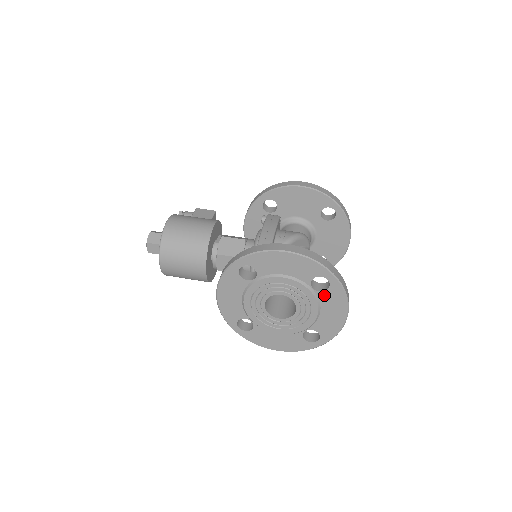
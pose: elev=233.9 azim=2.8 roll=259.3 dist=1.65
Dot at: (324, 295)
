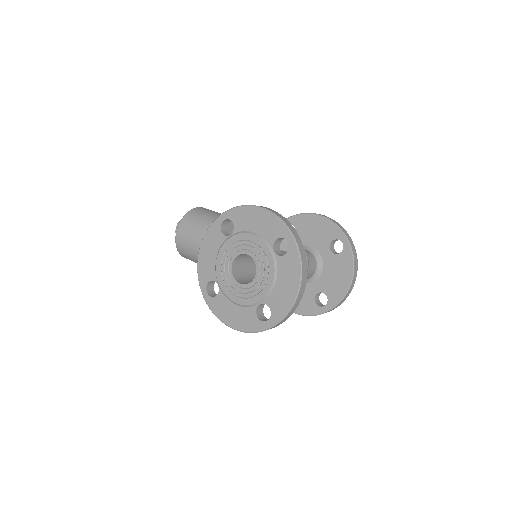
Dot at: (282, 261)
